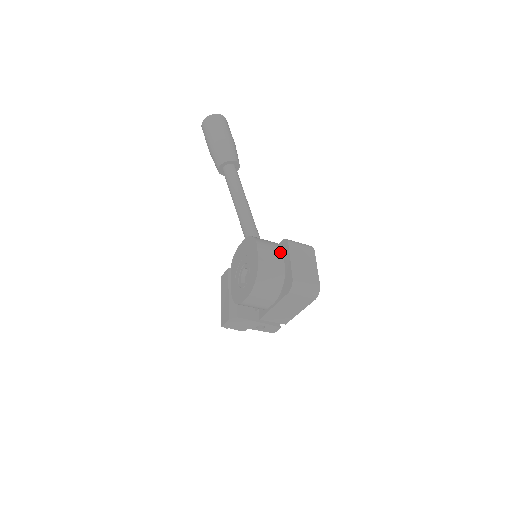
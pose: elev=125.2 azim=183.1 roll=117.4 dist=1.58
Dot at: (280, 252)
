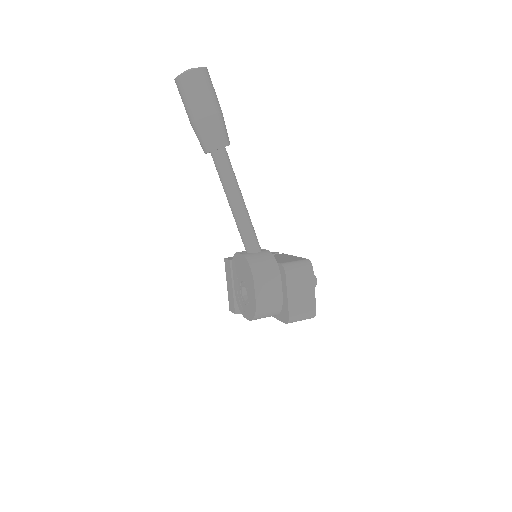
Dot at: (278, 279)
